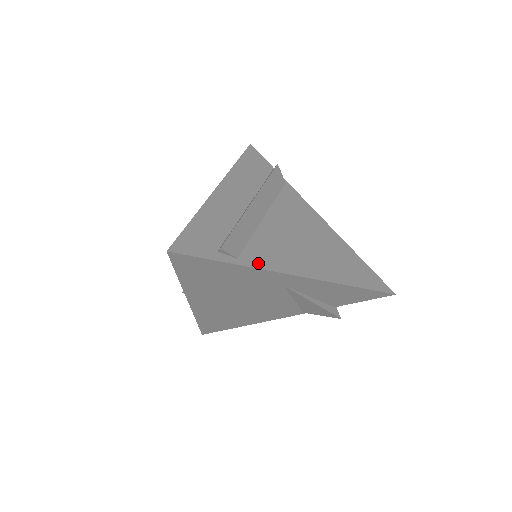
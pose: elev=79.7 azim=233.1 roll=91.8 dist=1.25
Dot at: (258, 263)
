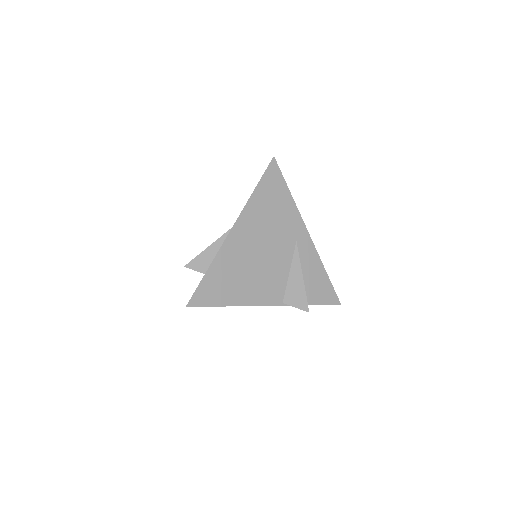
Dot at: (294, 210)
